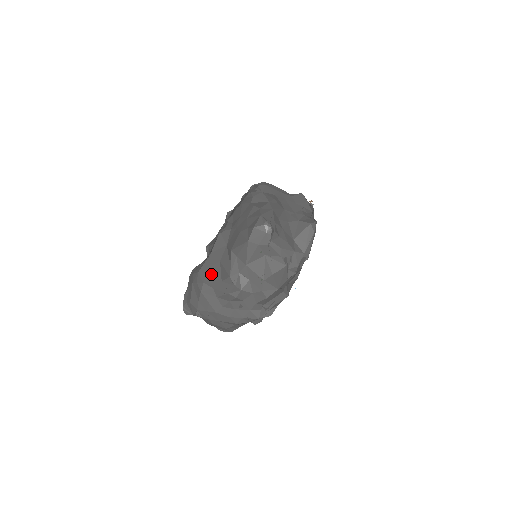
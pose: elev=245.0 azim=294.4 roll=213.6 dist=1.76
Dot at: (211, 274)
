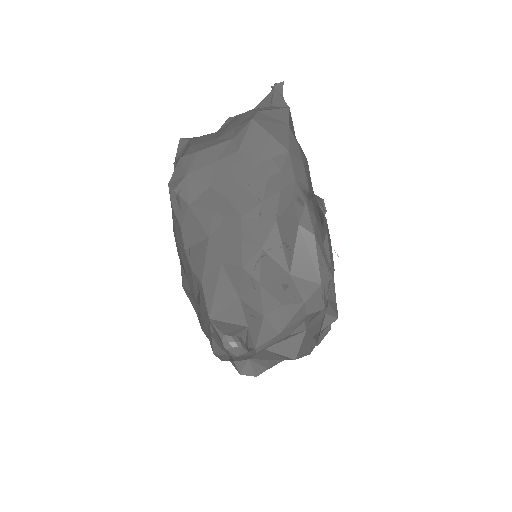
Dot at: occluded
